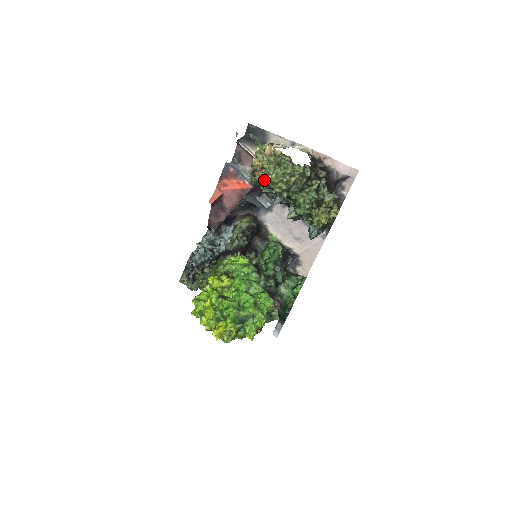
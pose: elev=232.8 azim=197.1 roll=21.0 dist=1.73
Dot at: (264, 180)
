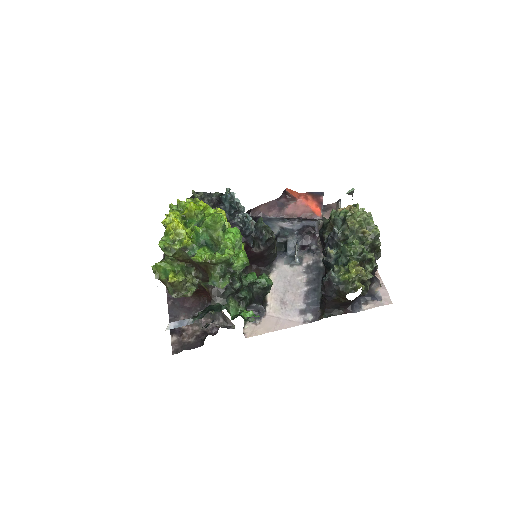
Dot at: (348, 210)
